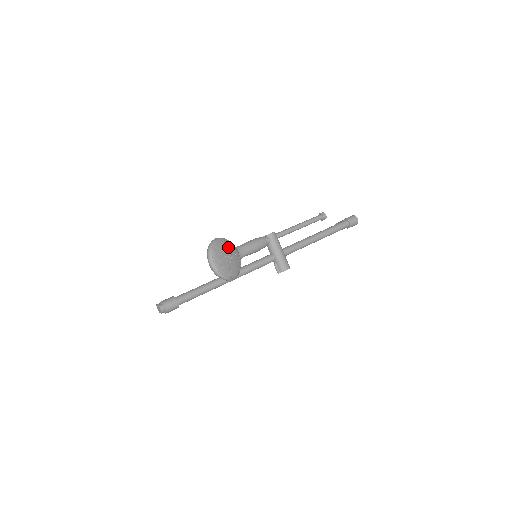
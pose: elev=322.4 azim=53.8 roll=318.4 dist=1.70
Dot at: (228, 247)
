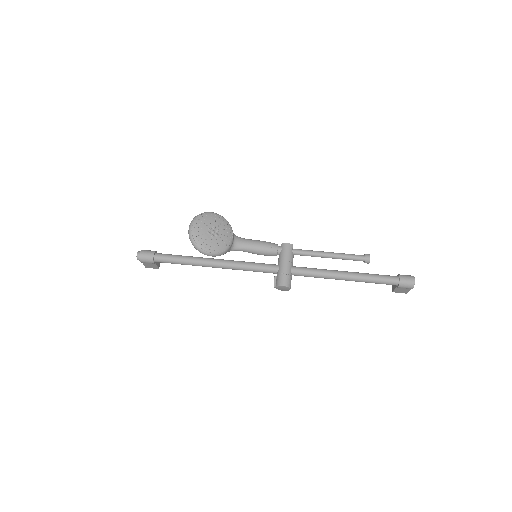
Dot at: (220, 224)
